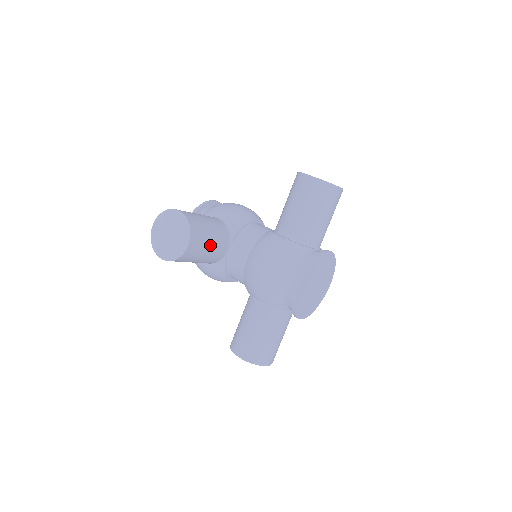
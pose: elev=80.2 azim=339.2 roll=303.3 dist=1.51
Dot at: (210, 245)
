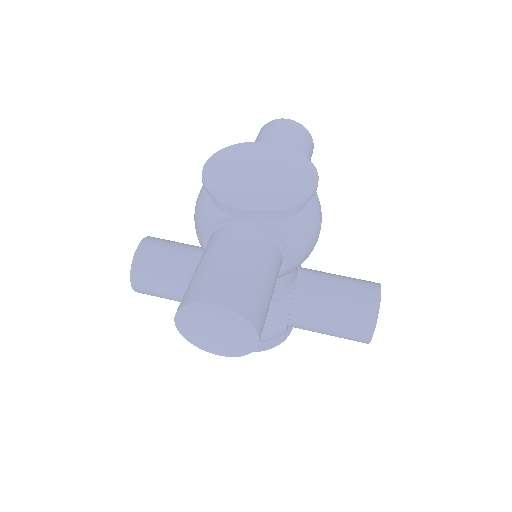
Dot at: (177, 251)
